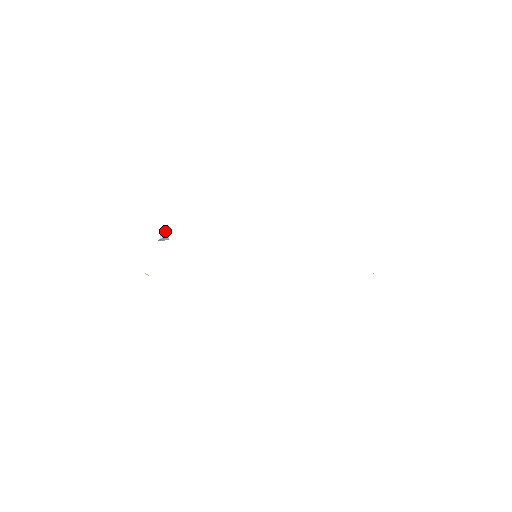
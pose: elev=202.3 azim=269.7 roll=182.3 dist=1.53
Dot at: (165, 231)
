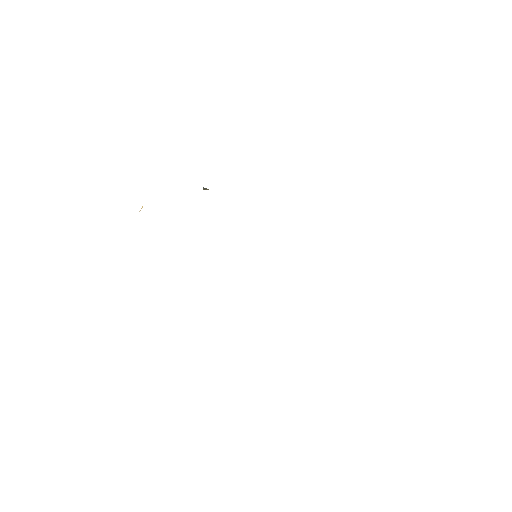
Dot at: occluded
